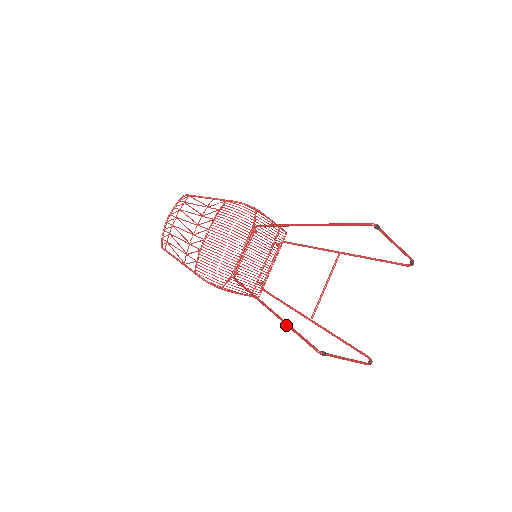
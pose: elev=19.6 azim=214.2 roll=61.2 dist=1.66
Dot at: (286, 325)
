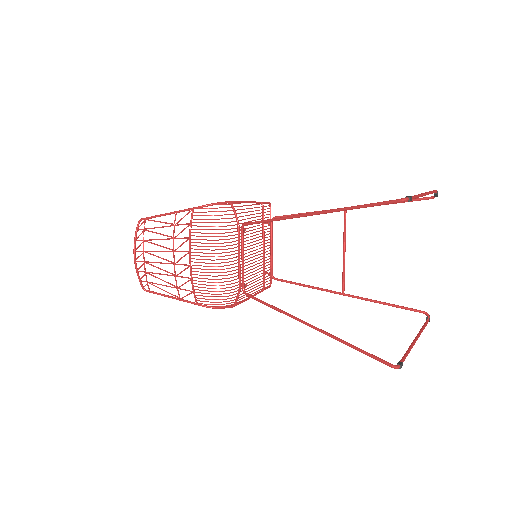
Dot at: occluded
